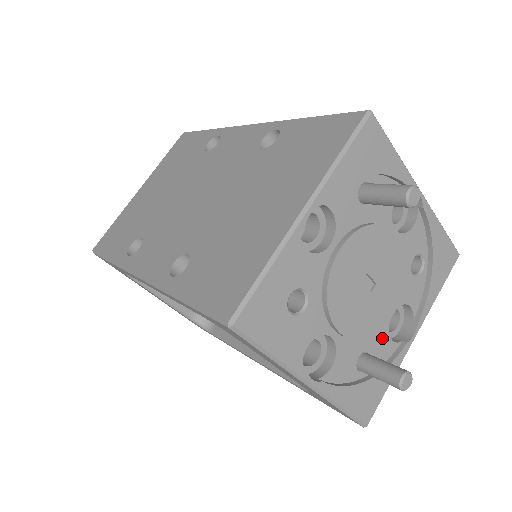
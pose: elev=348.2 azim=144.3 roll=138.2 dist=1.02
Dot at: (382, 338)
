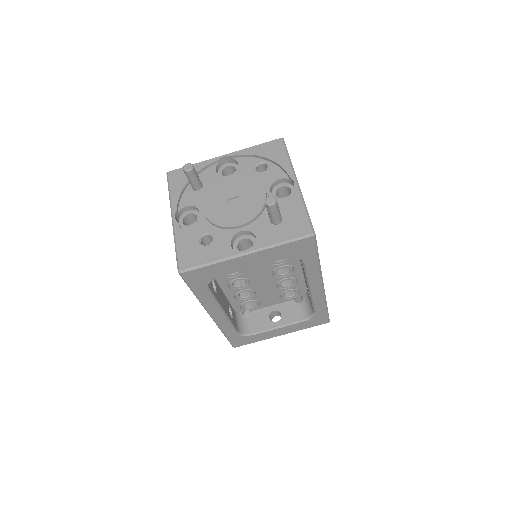
Dot at: occluded
